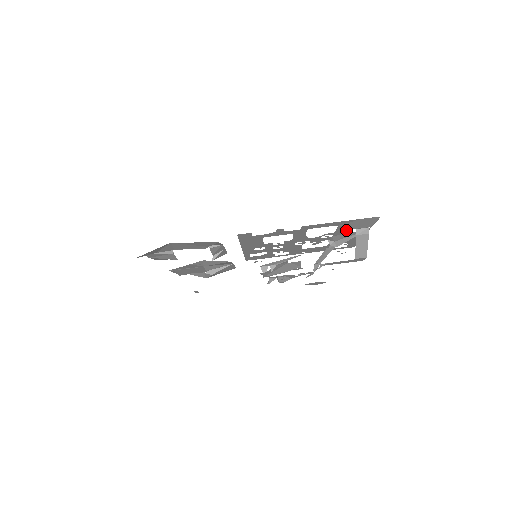
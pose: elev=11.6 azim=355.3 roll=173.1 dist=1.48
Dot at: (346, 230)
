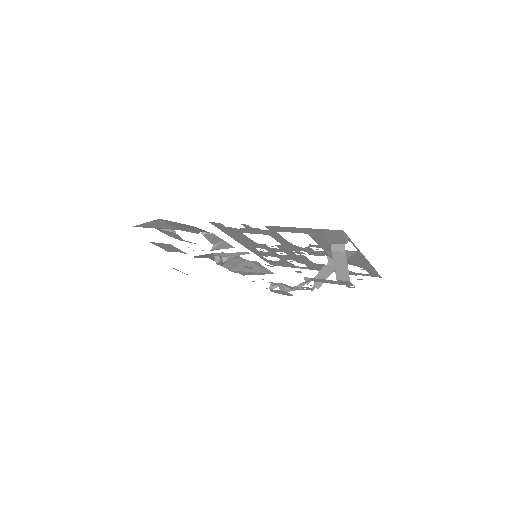
Dot at: (329, 244)
